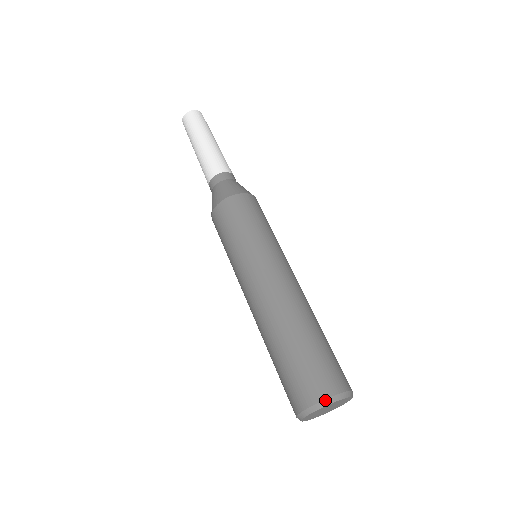
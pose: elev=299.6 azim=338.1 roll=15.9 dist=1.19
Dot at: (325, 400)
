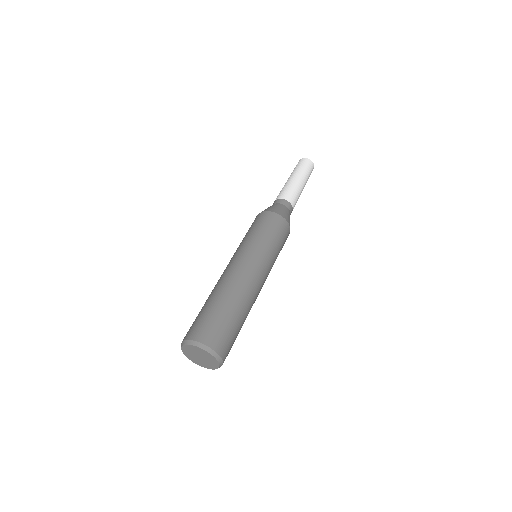
Dot at: (211, 349)
